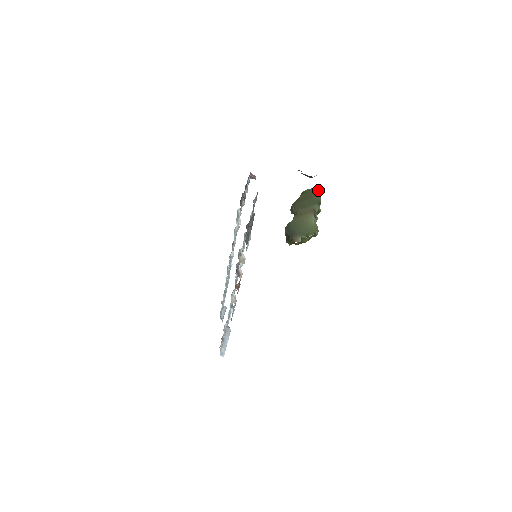
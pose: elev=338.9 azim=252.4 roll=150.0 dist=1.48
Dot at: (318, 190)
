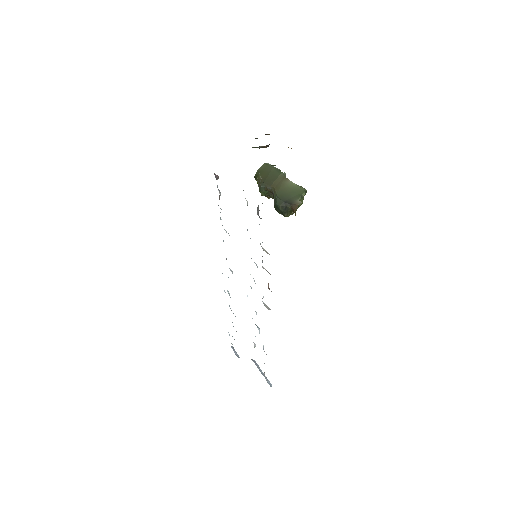
Dot at: (267, 165)
